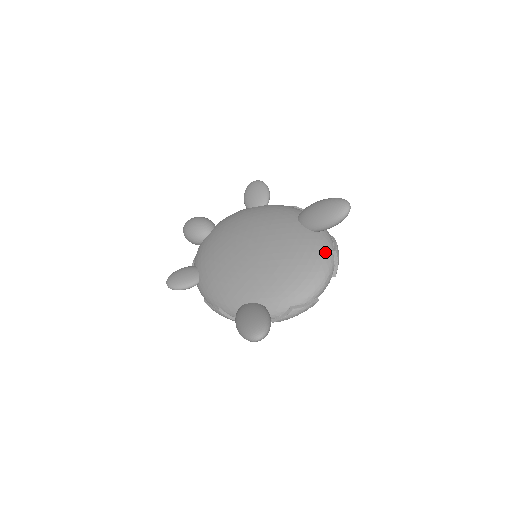
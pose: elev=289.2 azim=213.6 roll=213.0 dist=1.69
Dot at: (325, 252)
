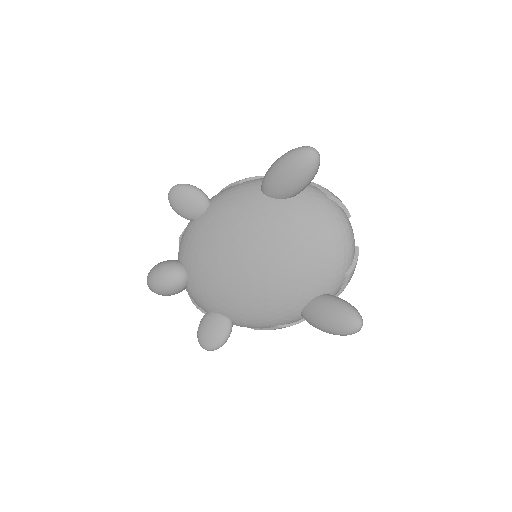
Dot at: (327, 206)
